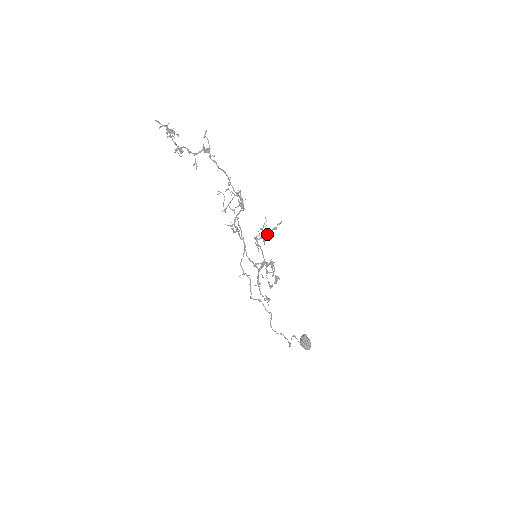
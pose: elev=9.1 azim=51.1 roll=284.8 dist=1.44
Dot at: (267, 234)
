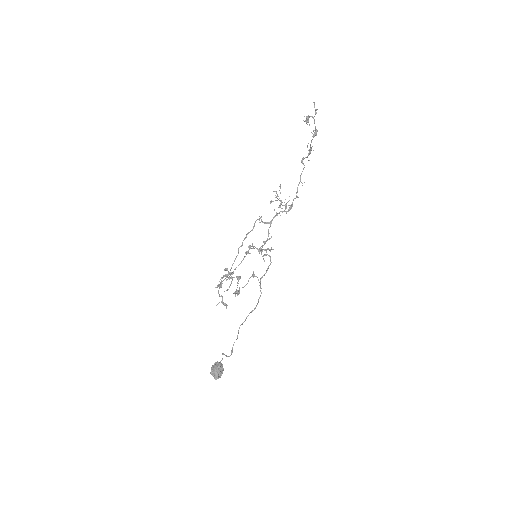
Dot at: (262, 249)
